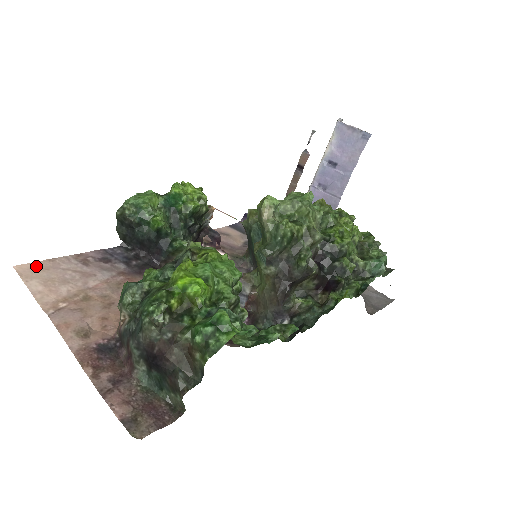
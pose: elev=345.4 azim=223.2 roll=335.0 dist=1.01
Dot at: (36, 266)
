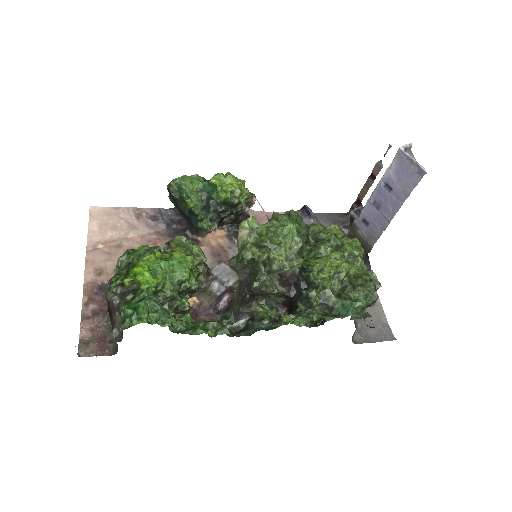
Dot at: (104, 210)
